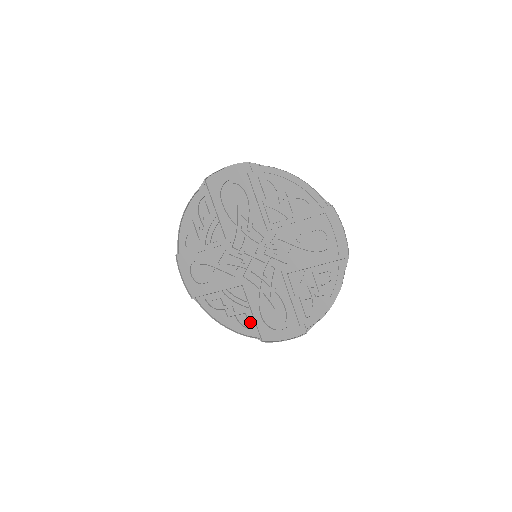
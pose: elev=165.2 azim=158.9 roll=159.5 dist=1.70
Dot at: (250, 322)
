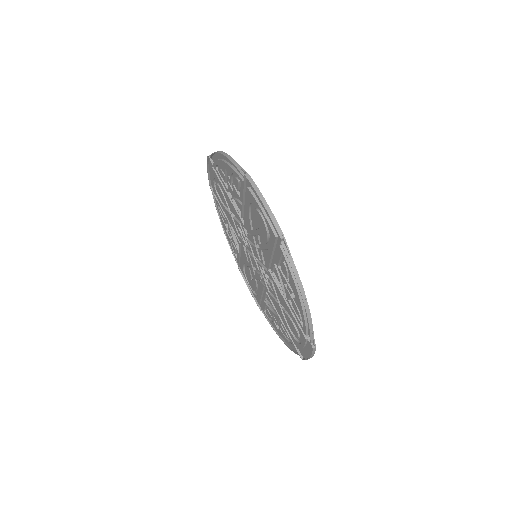
Dot at: occluded
